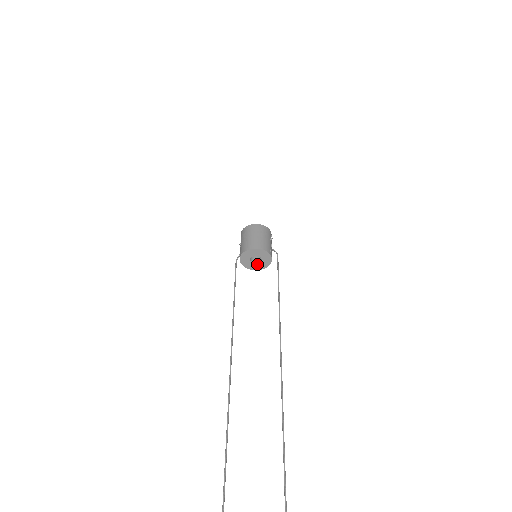
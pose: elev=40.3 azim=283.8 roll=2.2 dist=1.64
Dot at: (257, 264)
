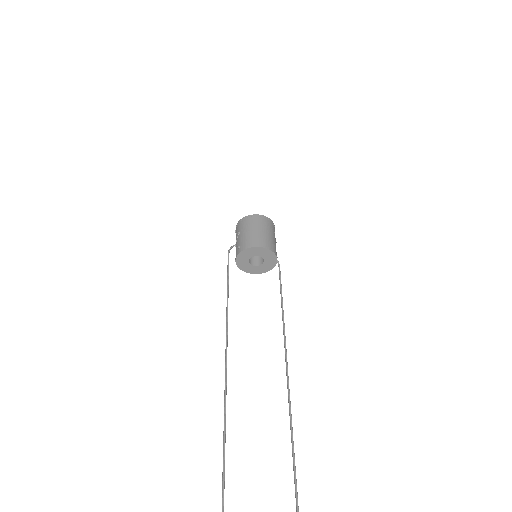
Dot at: (252, 266)
